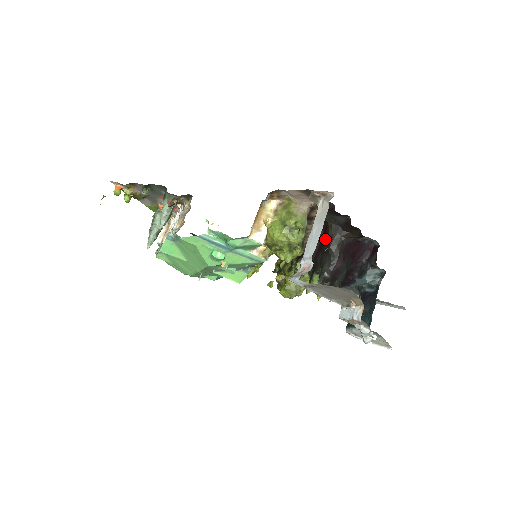
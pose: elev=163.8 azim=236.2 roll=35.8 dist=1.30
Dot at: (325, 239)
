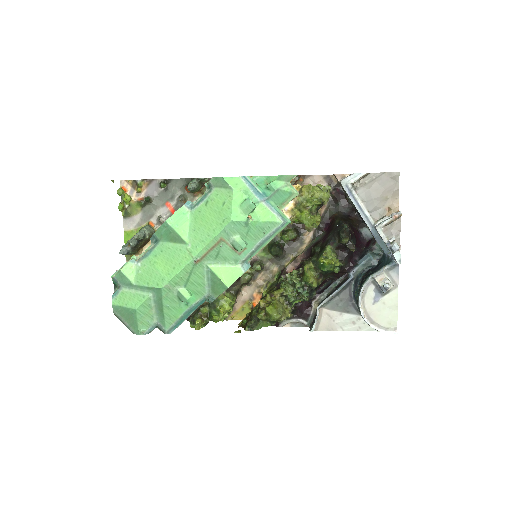
Dot at: (334, 223)
